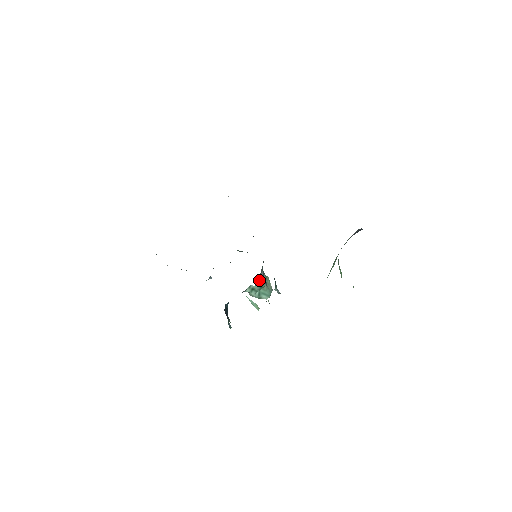
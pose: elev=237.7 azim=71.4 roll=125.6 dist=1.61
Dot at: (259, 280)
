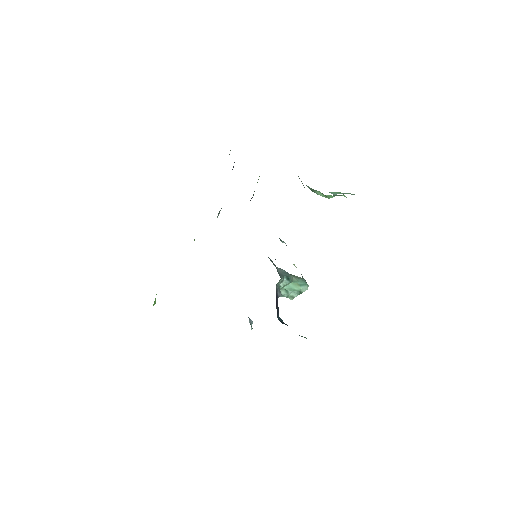
Dot at: (280, 274)
